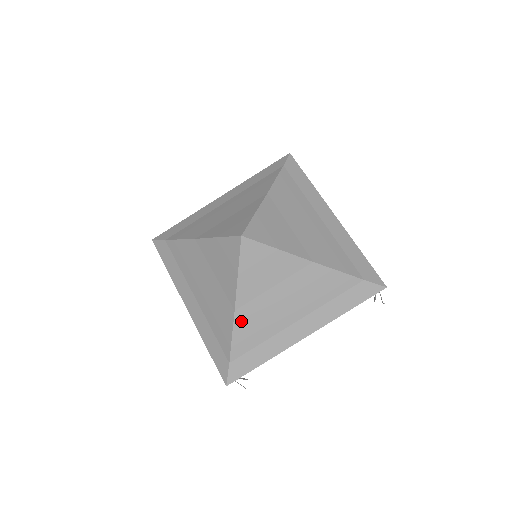
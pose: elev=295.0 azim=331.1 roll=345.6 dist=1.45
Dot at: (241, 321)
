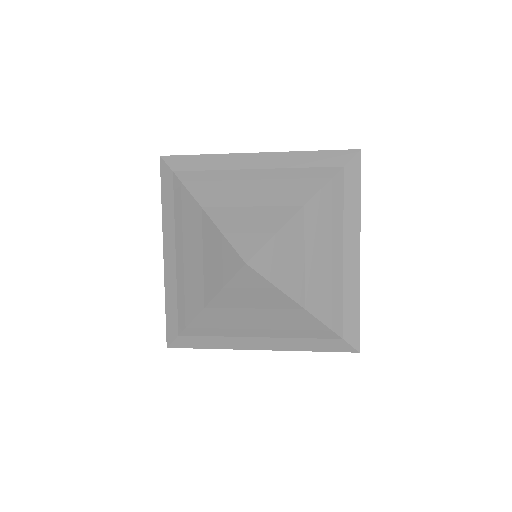
Dot at: (206, 316)
